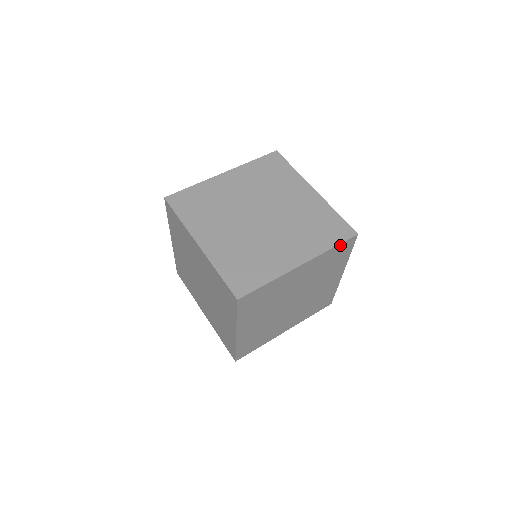
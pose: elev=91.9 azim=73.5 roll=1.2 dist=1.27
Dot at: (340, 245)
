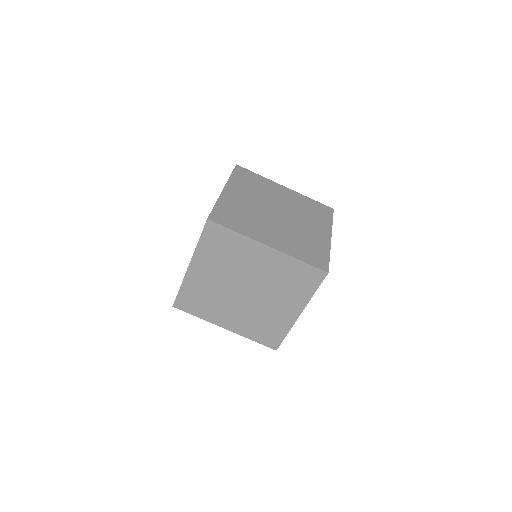
Dot at: (319, 285)
